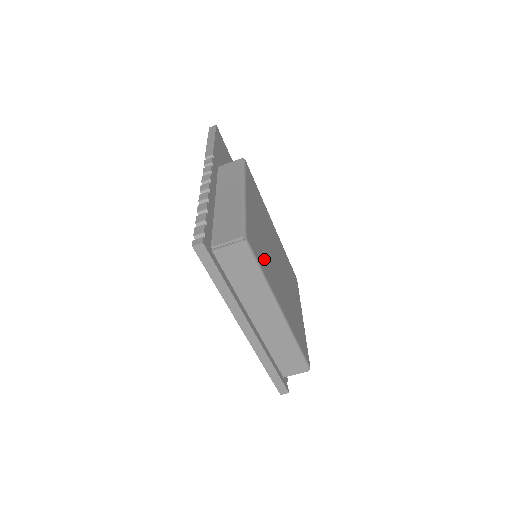
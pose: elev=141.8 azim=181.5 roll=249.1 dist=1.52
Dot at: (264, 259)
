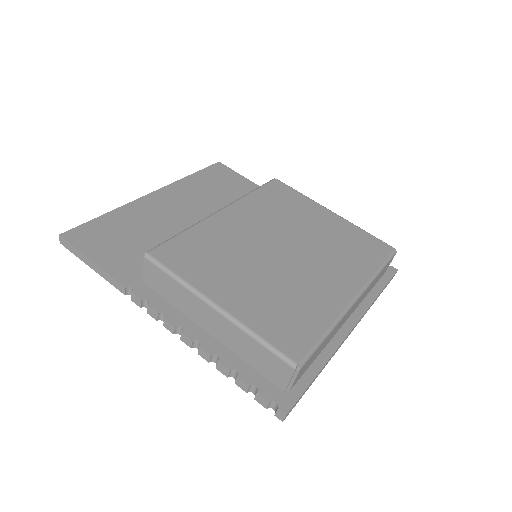
Dot at: (302, 310)
